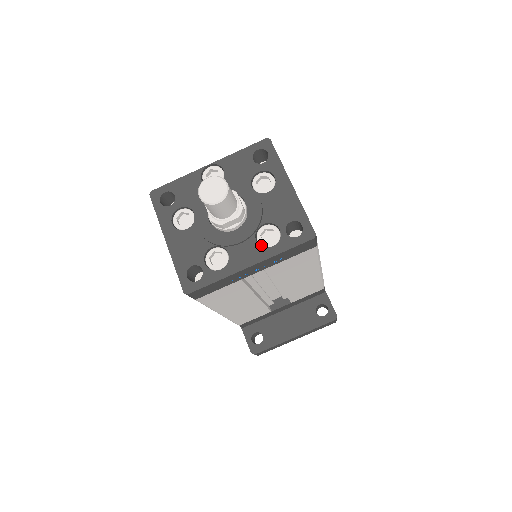
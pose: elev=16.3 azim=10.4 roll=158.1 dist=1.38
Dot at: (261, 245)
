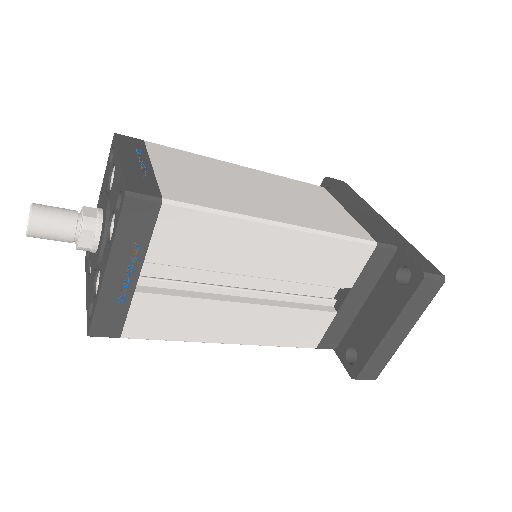
Dot at: occluded
